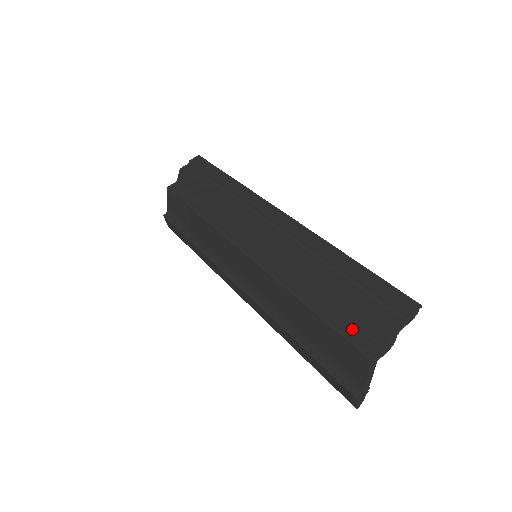
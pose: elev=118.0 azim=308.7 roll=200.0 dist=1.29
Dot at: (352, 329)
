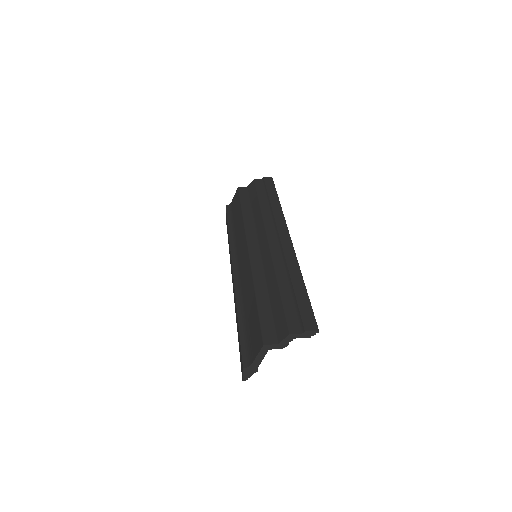
Dot at: (269, 323)
